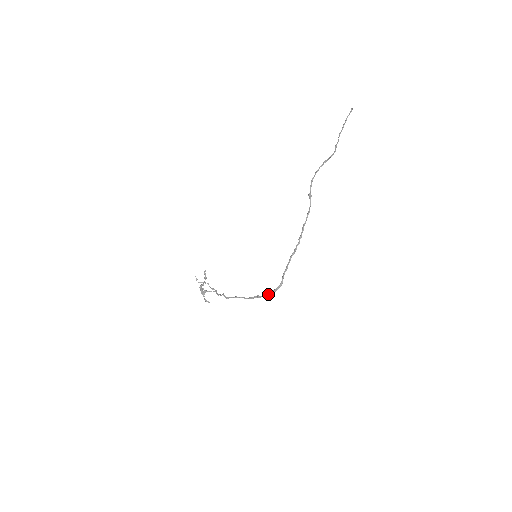
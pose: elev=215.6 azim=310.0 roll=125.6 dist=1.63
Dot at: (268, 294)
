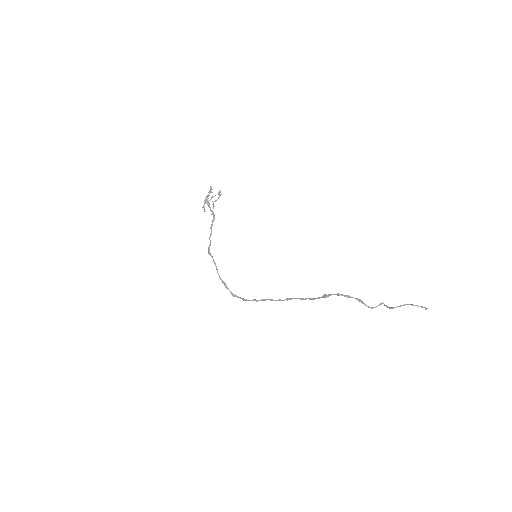
Dot at: (232, 293)
